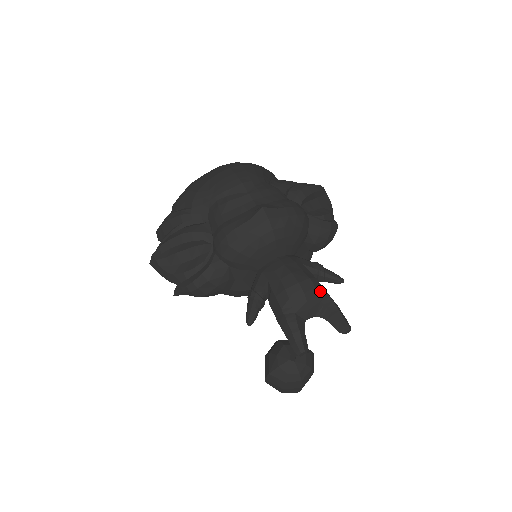
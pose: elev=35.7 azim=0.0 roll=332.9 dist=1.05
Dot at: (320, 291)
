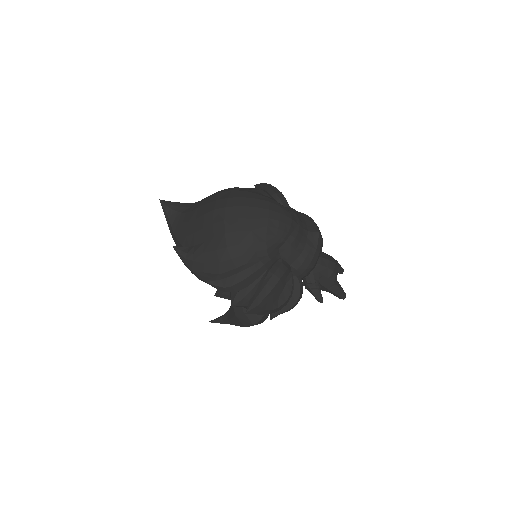
Dot at: occluded
